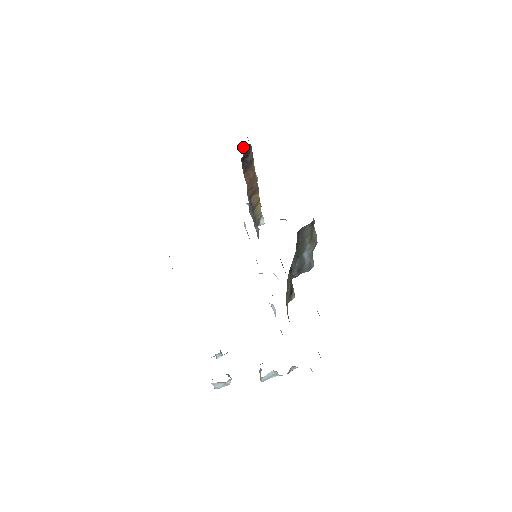
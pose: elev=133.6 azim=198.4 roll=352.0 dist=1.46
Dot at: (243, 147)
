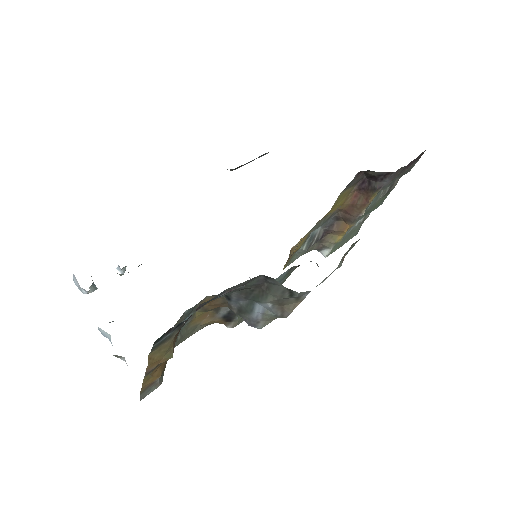
Dot at: occluded
